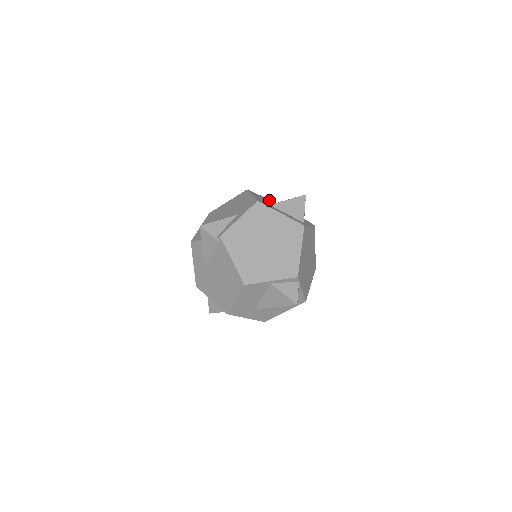
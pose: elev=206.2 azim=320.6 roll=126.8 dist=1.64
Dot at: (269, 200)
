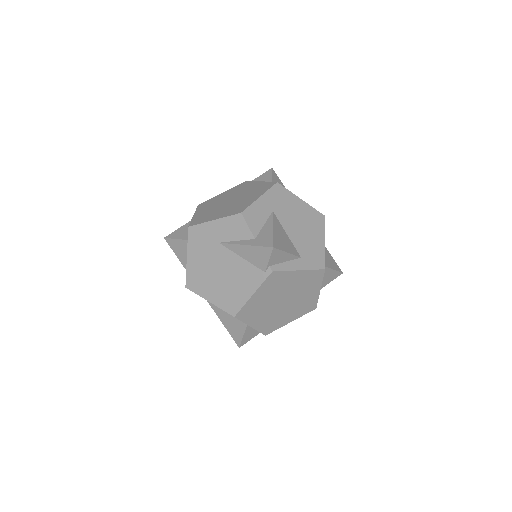
Dot at: occluded
